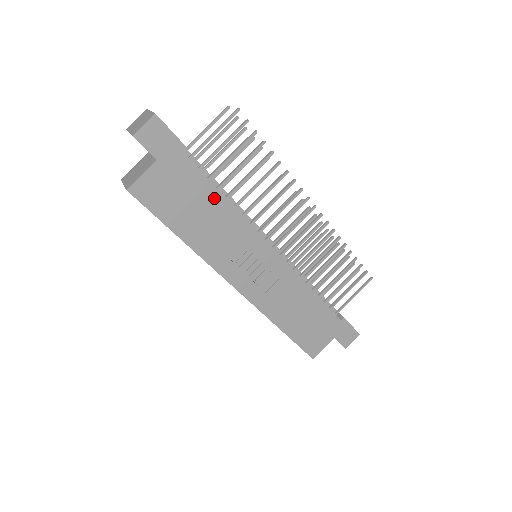
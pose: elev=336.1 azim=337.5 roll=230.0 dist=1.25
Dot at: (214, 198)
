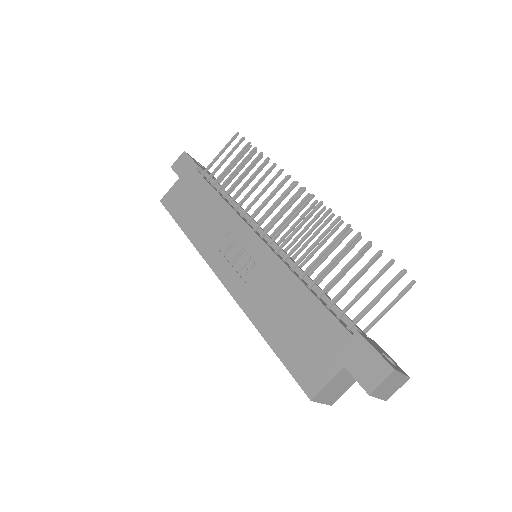
Dot at: (210, 195)
